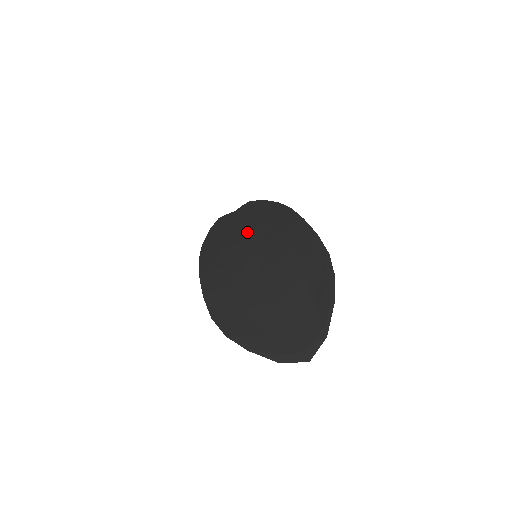
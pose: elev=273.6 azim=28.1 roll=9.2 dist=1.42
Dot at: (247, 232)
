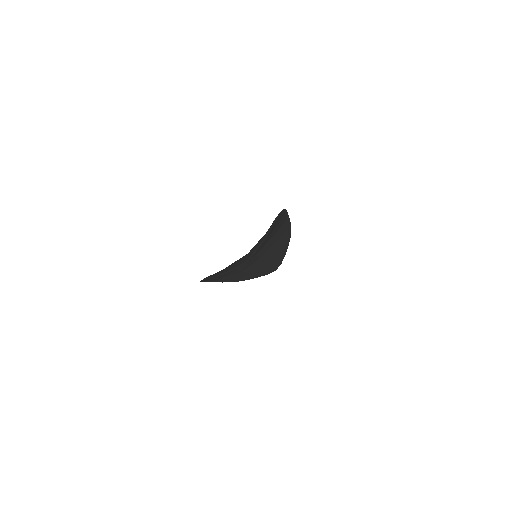
Dot at: occluded
